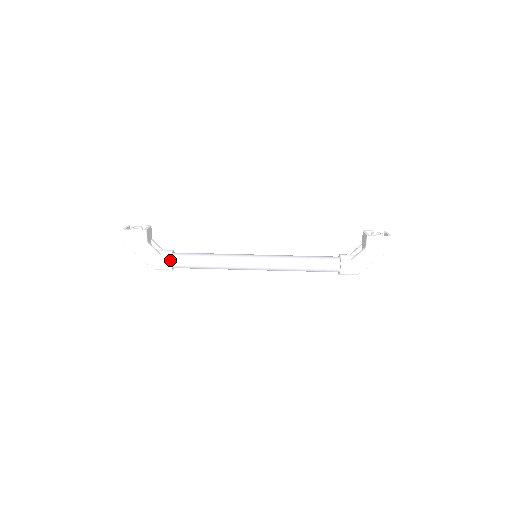
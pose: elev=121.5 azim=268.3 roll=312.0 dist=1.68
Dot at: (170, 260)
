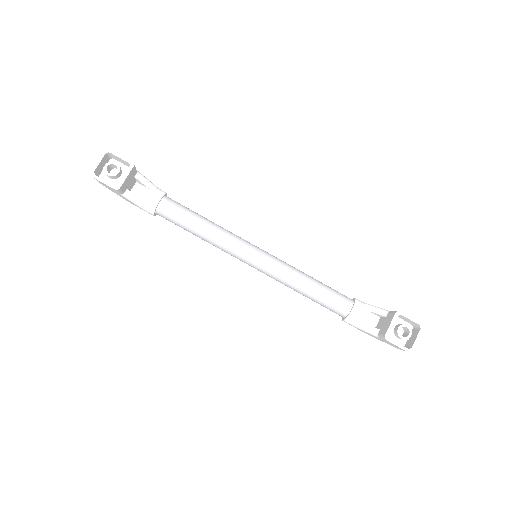
Dot at: (153, 214)
